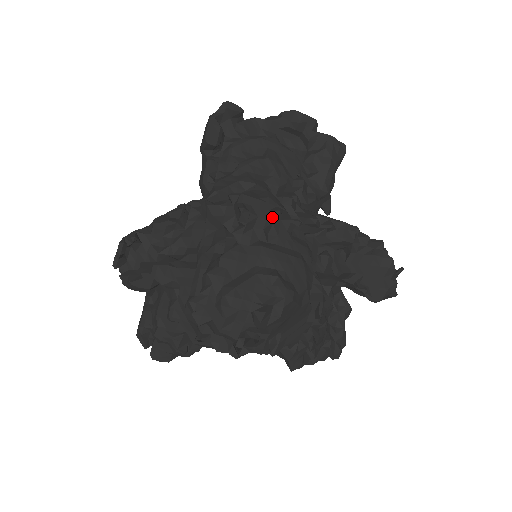
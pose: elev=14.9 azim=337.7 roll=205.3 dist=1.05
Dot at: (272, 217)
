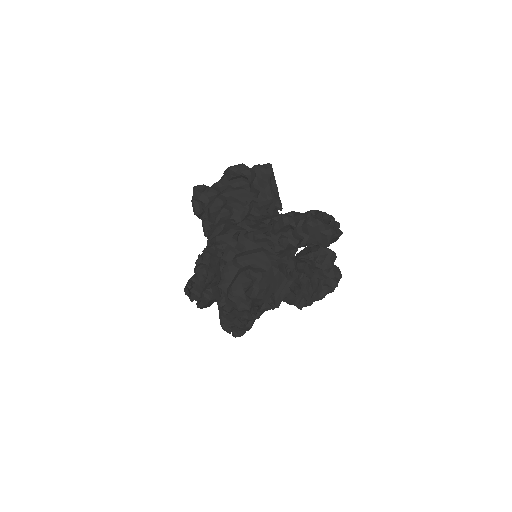
Dot at: (235, 239)
